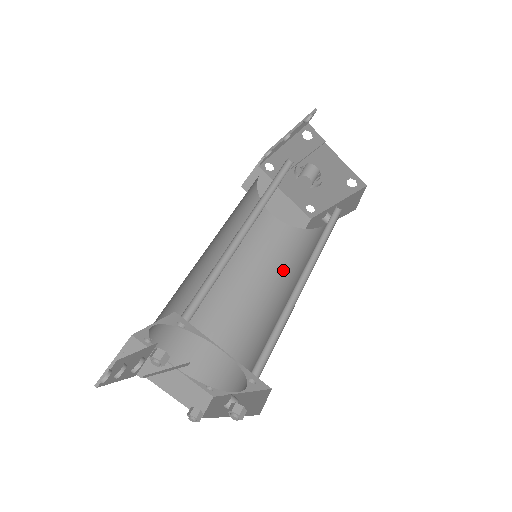
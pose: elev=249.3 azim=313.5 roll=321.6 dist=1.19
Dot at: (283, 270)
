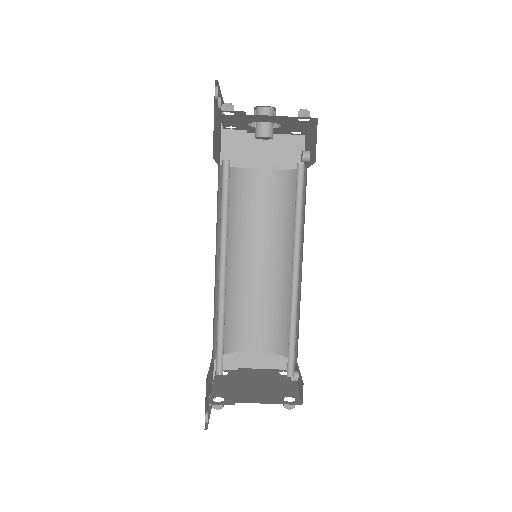
Dot at: occluded
